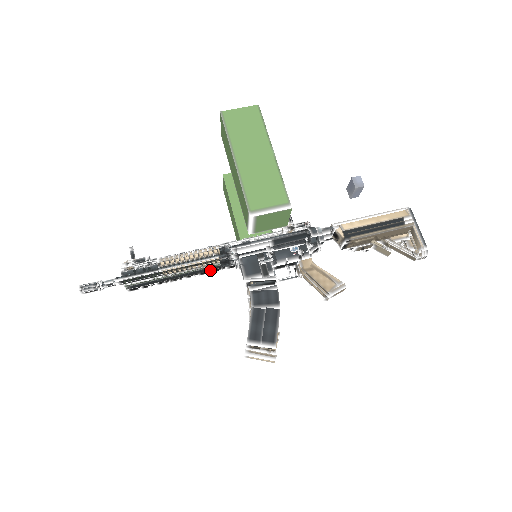
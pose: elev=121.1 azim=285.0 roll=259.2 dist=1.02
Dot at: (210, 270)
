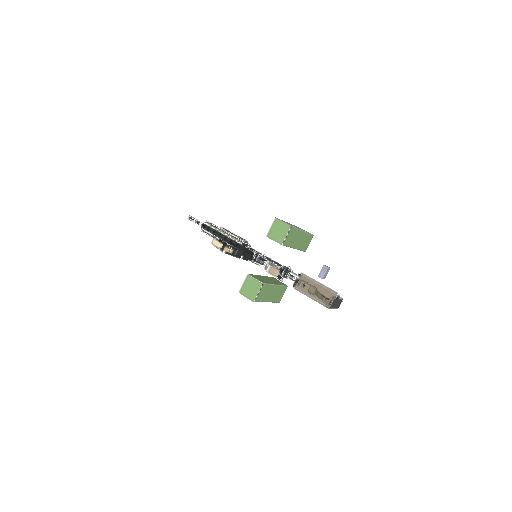
Dot at: occluded
